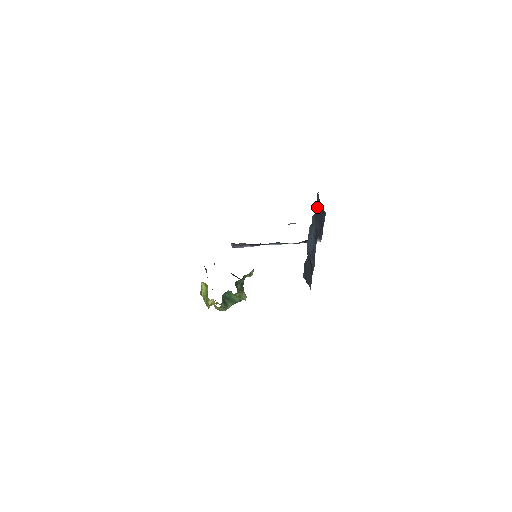
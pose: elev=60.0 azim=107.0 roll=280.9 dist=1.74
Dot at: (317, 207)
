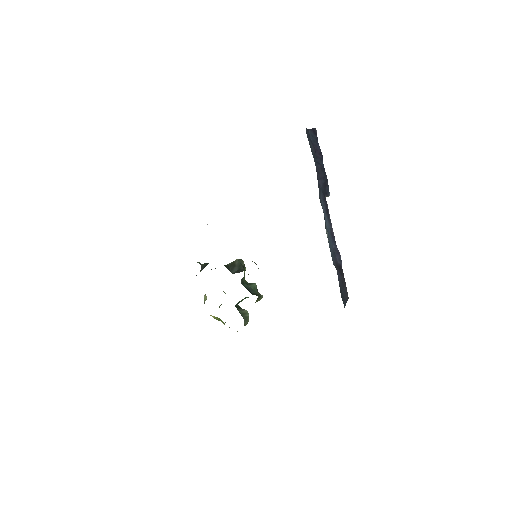
Dot at: occluded
